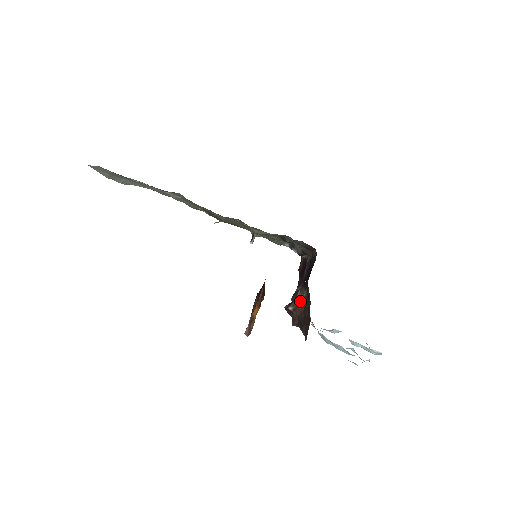
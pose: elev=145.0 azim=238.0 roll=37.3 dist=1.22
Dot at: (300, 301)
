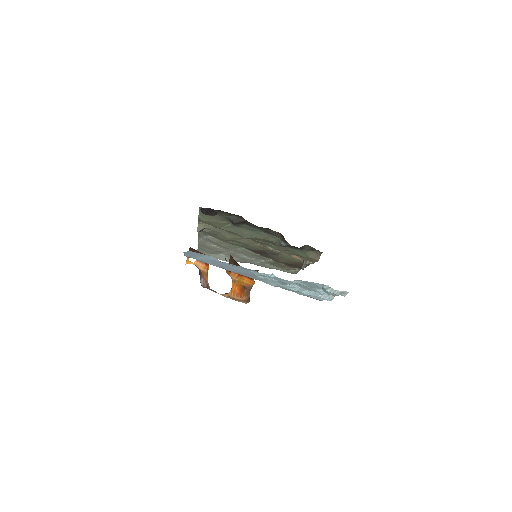
Dot at: occluded
